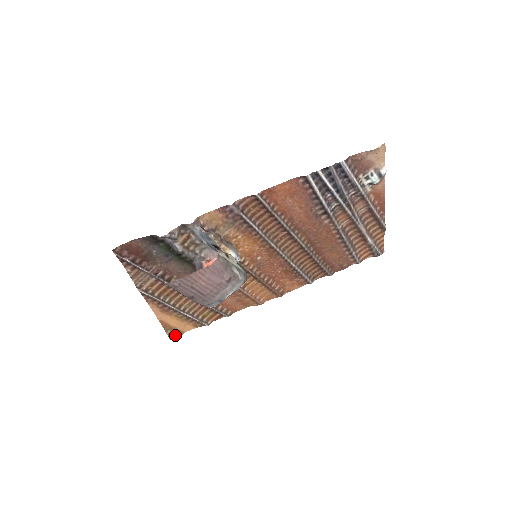
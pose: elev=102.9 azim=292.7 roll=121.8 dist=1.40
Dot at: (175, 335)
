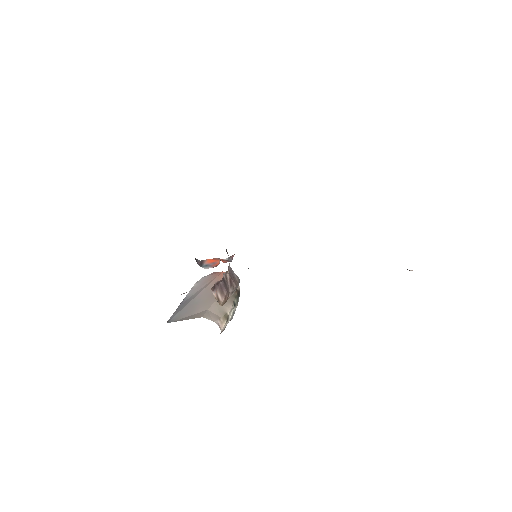
Dot at: occluded
